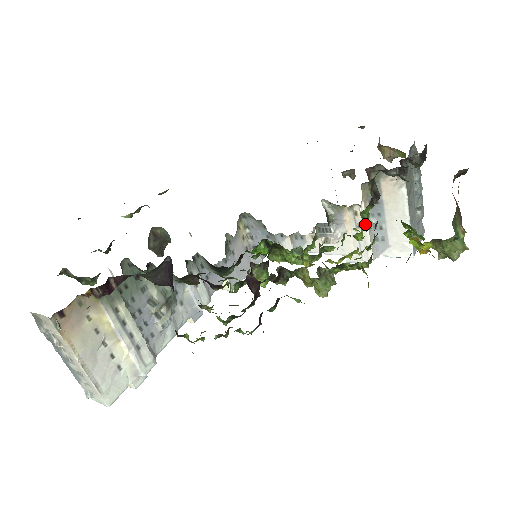
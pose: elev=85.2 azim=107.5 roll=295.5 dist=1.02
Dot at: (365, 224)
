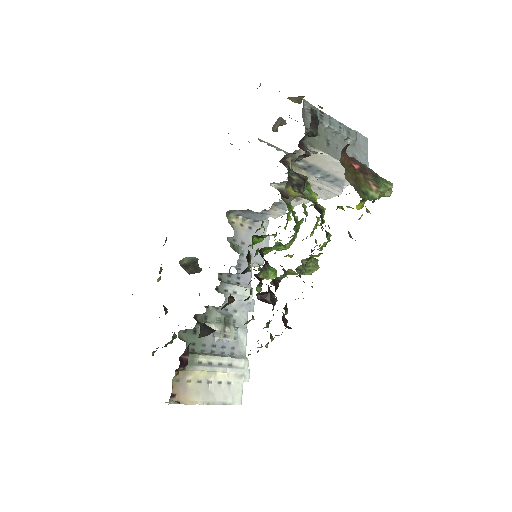
Dot at: occluded
